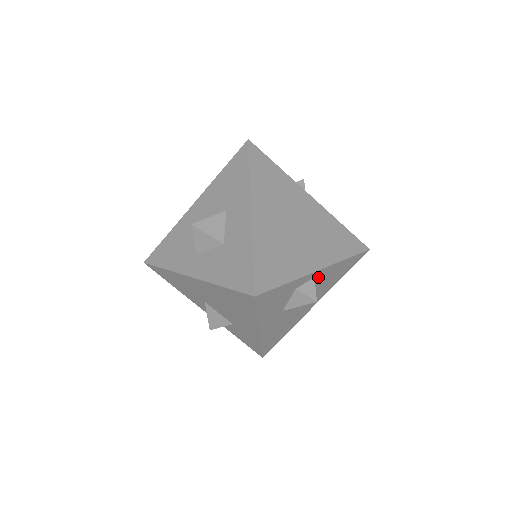
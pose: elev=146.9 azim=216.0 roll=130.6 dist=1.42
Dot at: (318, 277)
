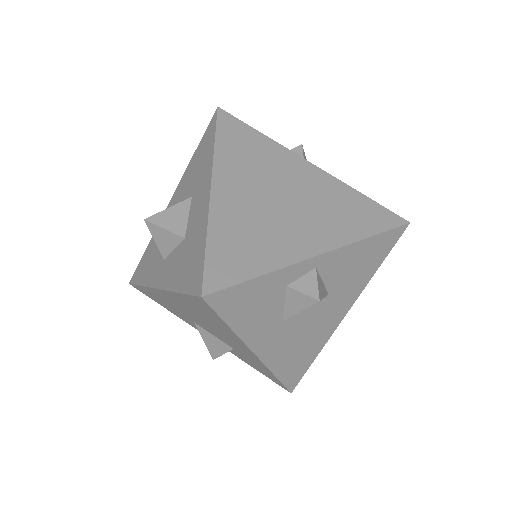
Dot at: (325, 267)
